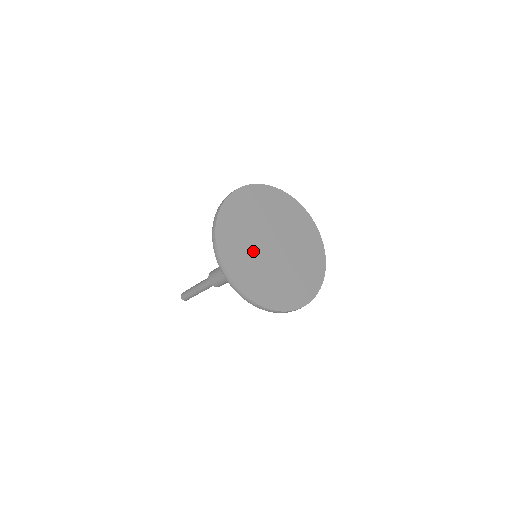
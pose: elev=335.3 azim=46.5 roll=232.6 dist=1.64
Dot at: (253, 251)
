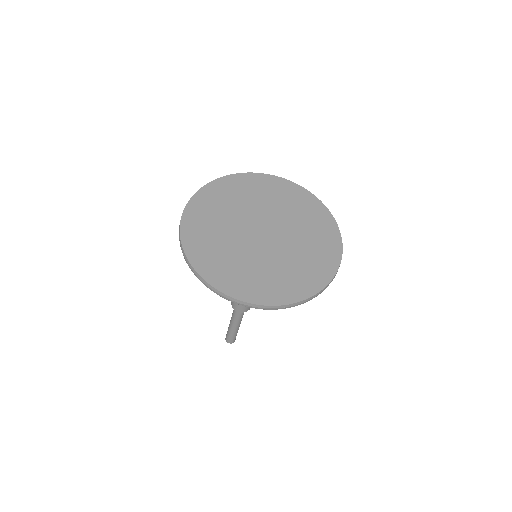
Dot at: (229, 227)
